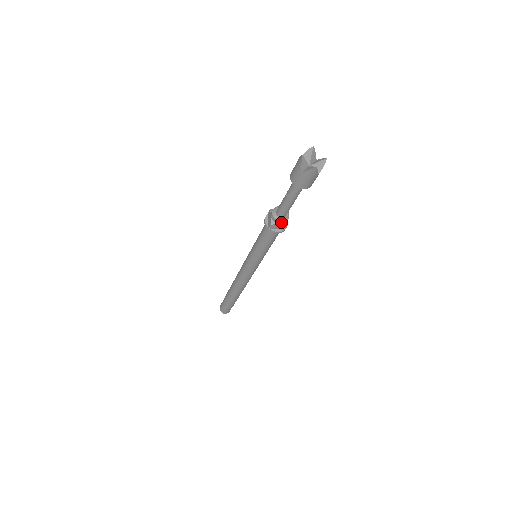
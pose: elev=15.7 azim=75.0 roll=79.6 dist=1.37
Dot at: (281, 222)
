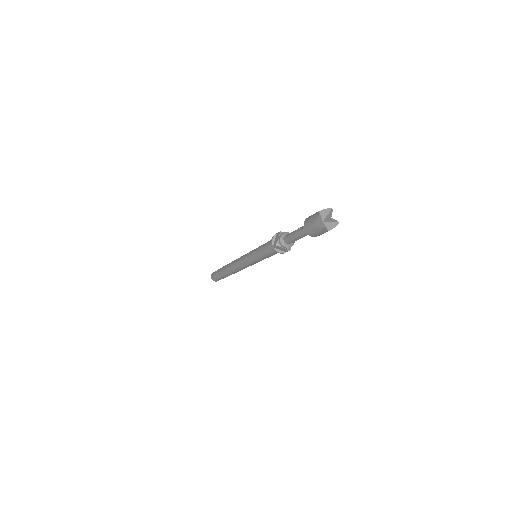
Dot at: (285, 247)
